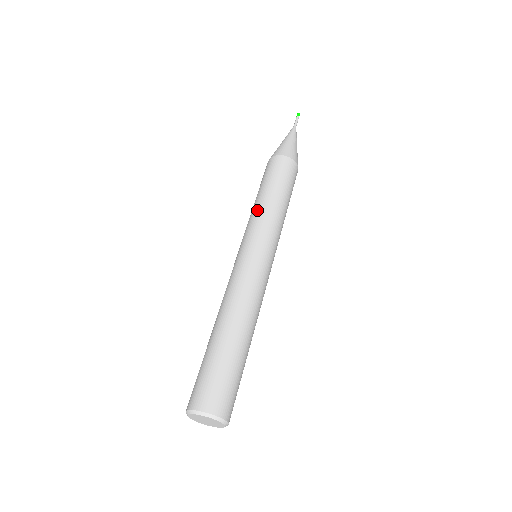
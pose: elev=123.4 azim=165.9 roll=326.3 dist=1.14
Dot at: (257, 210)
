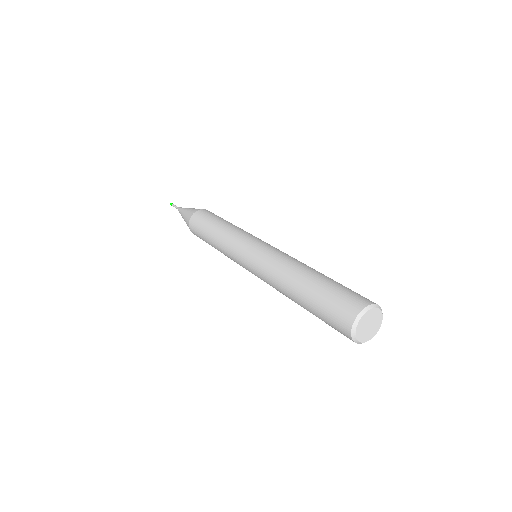
Dot at: (239, 228)
